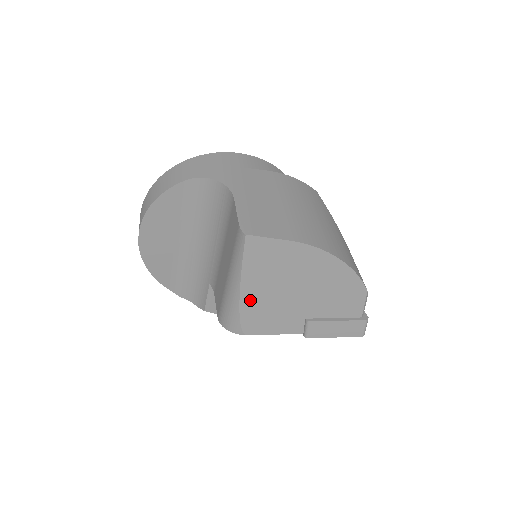
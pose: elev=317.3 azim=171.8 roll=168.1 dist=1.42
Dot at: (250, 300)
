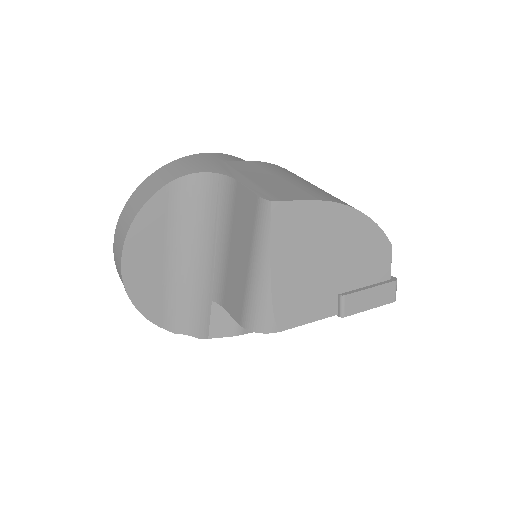
Dot at: (282, 284)
